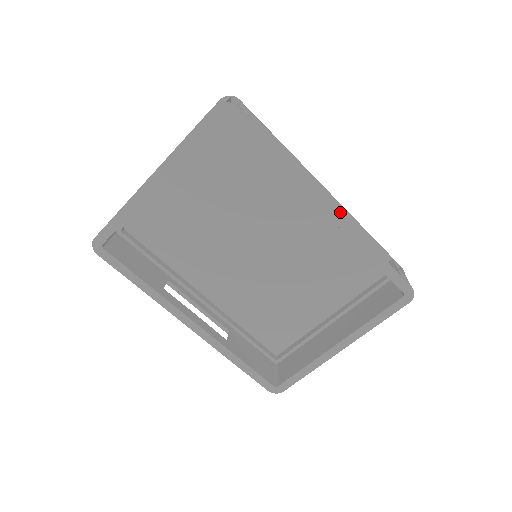
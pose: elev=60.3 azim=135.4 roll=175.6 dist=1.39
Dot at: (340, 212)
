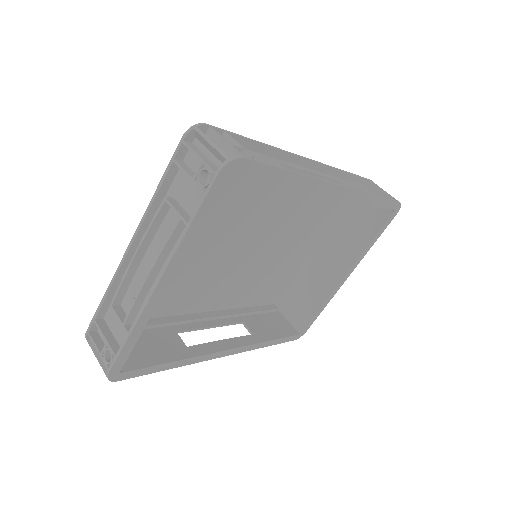
Dot at: (323, 171)
